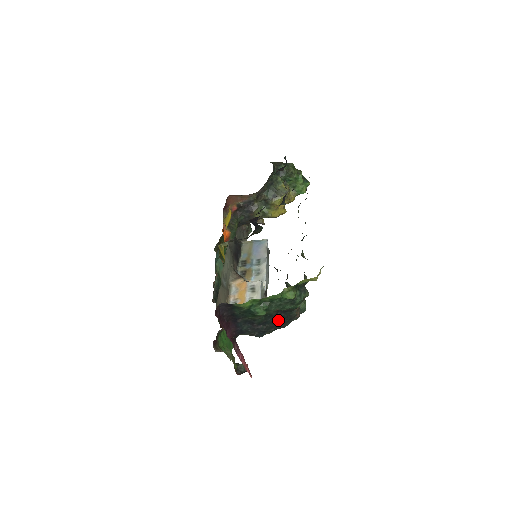
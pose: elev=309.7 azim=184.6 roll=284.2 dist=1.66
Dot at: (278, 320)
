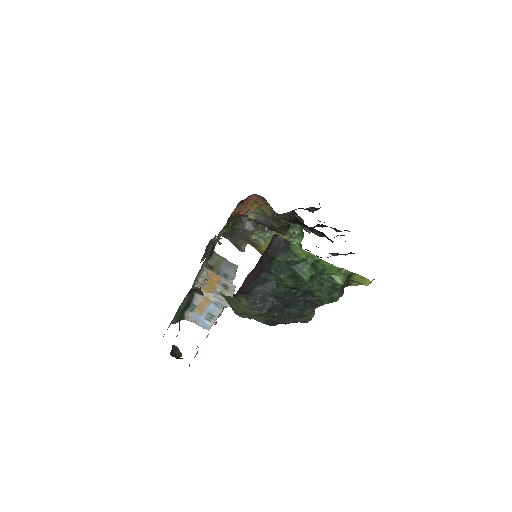
Dot at: (290, 307)
